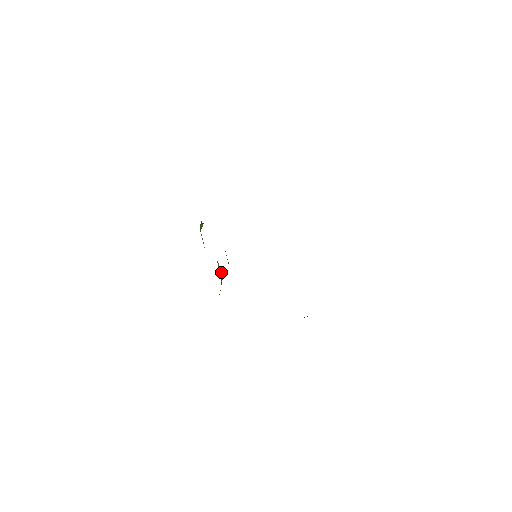
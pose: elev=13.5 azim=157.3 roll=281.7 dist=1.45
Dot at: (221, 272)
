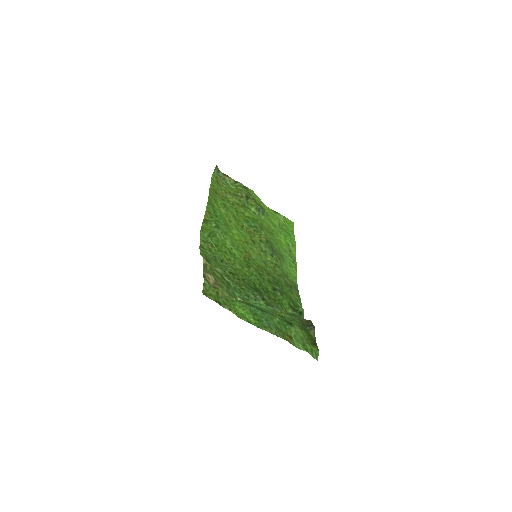
Dot at: (256, 208)
